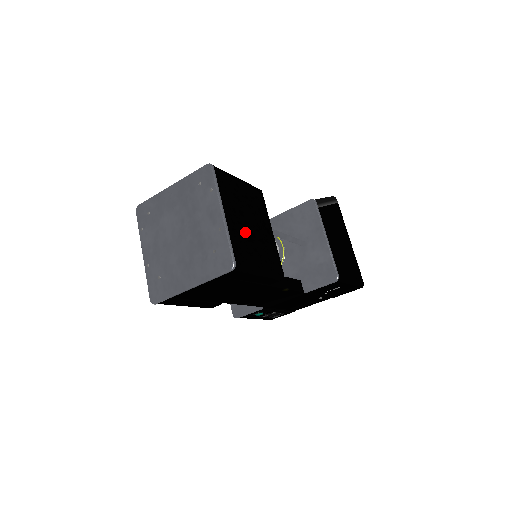
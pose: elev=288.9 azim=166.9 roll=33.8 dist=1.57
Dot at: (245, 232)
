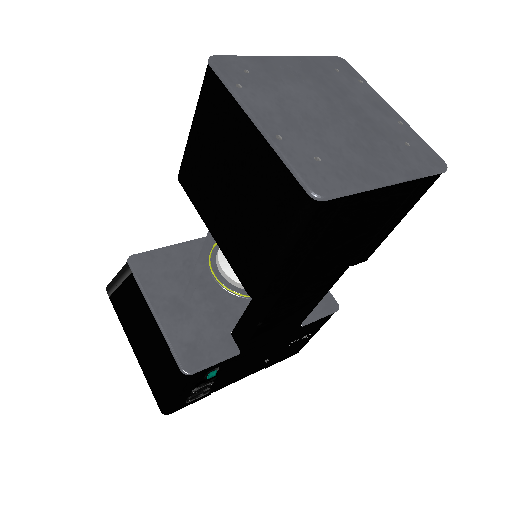
Dot at: occluded
